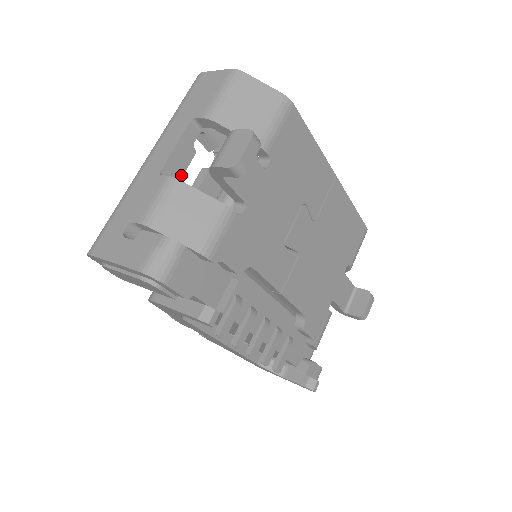
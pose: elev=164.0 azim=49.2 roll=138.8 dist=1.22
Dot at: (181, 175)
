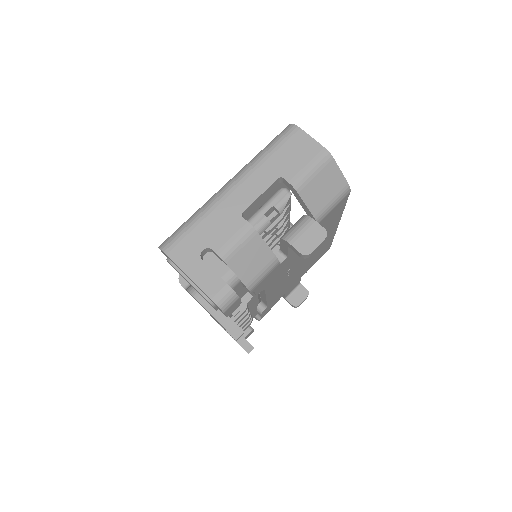
Dot at: occluded
